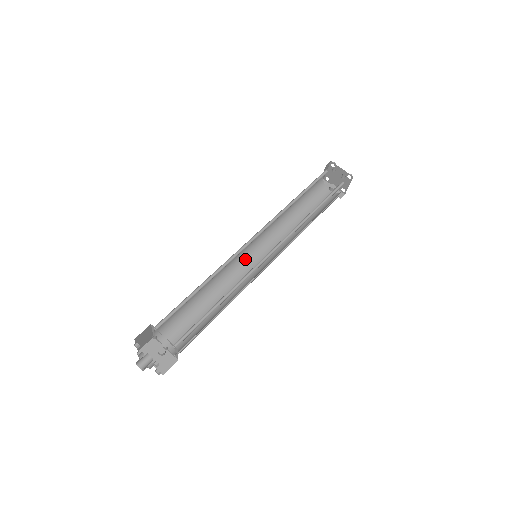
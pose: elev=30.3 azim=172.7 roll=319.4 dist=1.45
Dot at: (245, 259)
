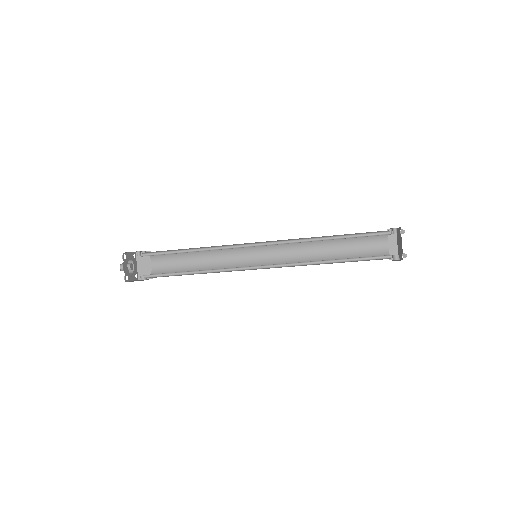
Dot at: occluded
